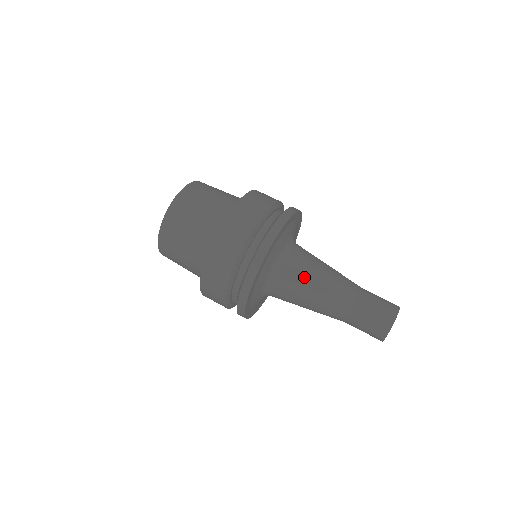
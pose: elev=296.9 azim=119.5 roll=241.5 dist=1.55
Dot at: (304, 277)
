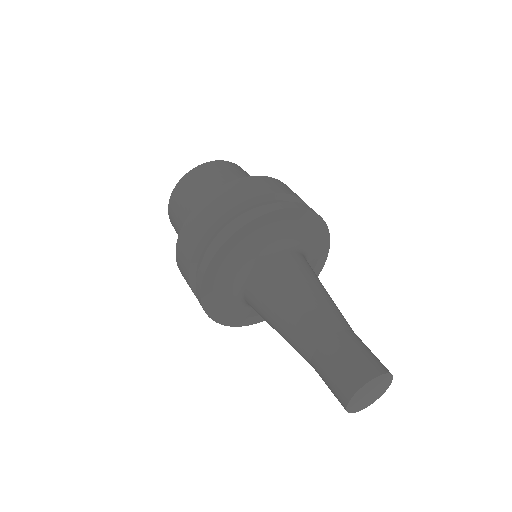
Dot at: (264, 306)
